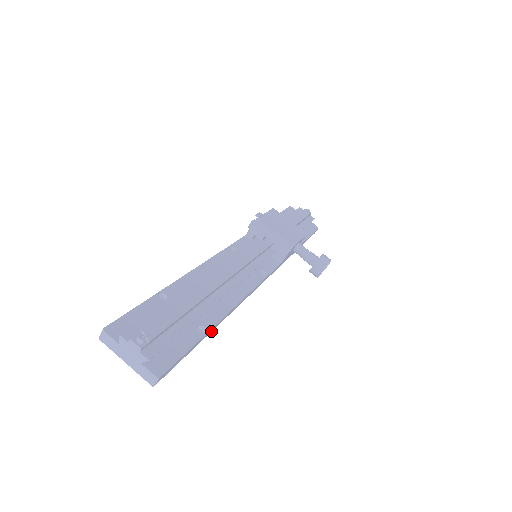
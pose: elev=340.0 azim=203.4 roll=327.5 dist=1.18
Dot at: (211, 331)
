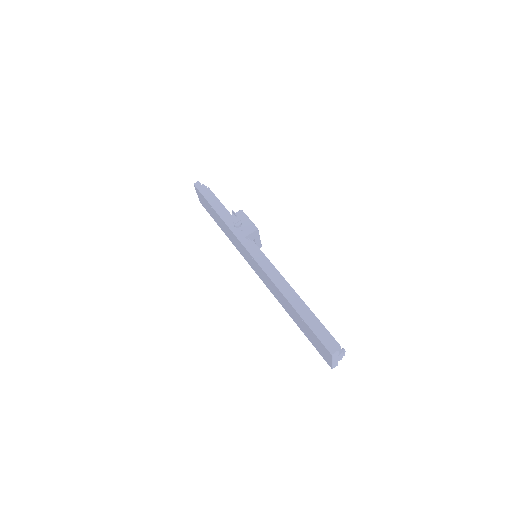
Dot at: occluded
